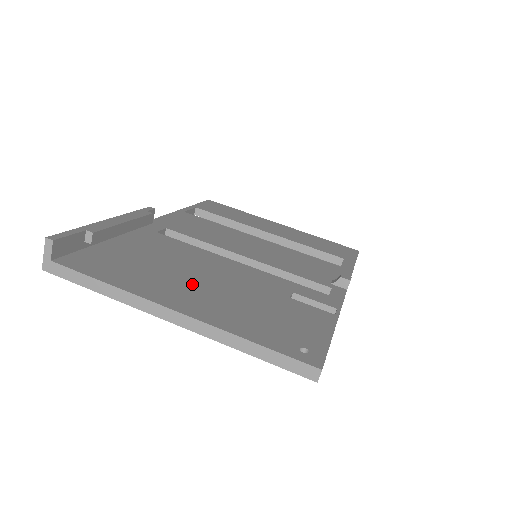
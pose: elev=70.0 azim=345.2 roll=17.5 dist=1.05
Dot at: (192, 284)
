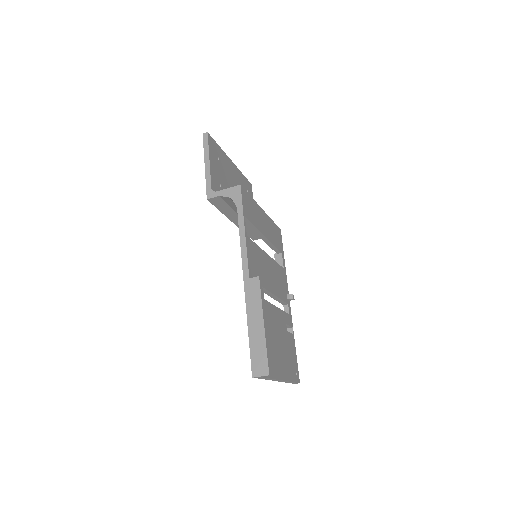
Dot at: (277, 351)
